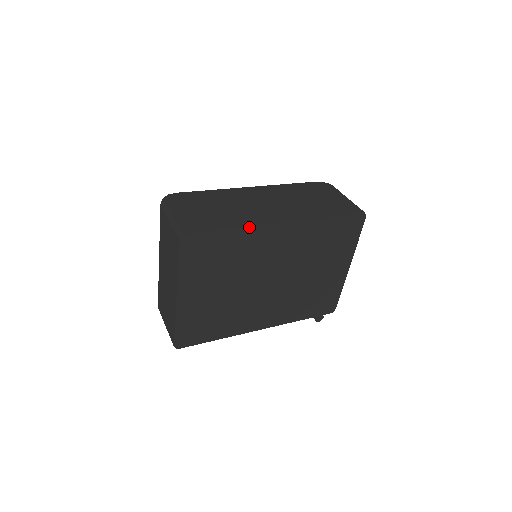
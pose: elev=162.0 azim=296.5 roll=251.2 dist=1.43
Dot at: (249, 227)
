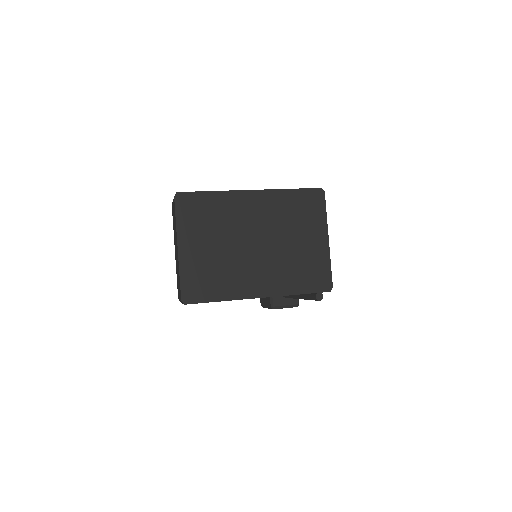
Dot at: (225, 191)
